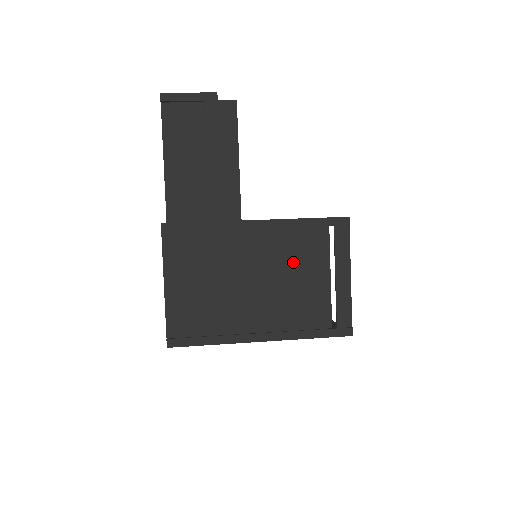
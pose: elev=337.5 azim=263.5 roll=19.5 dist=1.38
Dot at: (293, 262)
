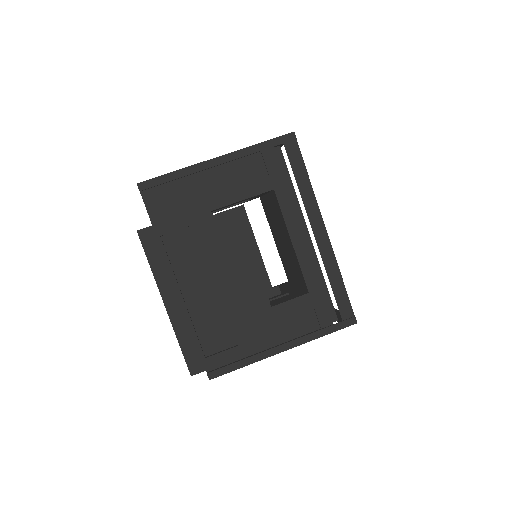
Dot at: occluded
